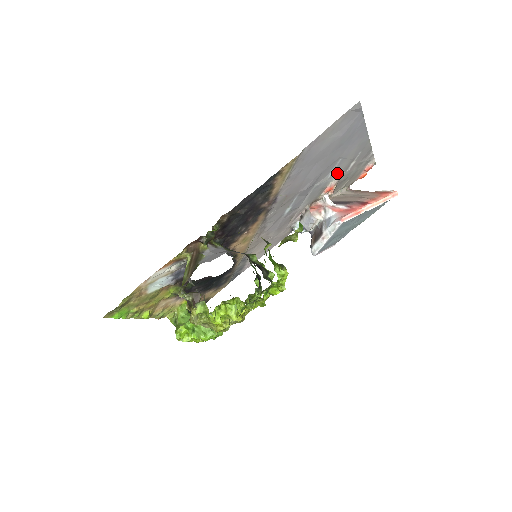
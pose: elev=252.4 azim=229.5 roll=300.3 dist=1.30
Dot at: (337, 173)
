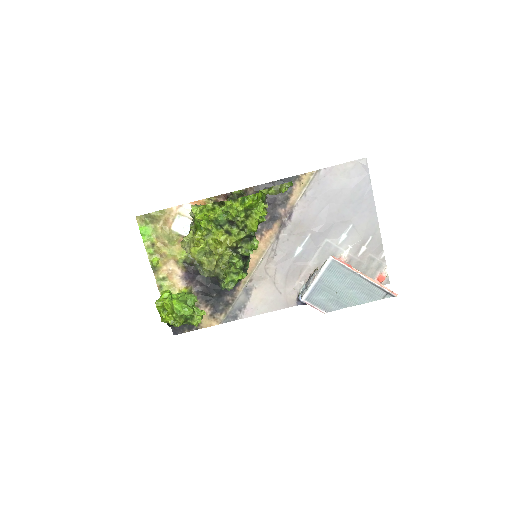
Dot at: (348, 247)
